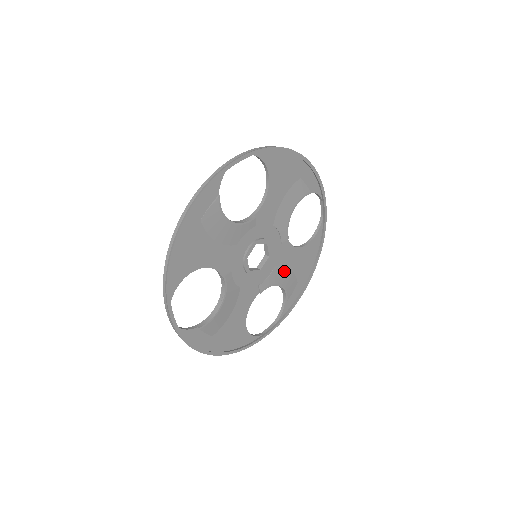
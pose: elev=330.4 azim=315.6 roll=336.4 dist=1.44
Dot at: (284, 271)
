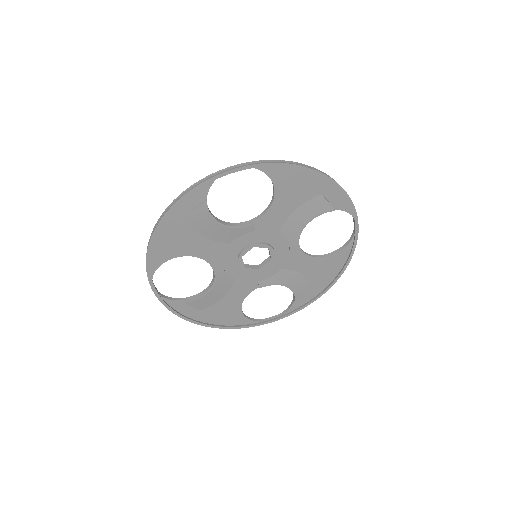
Dot at: (293, 275)
